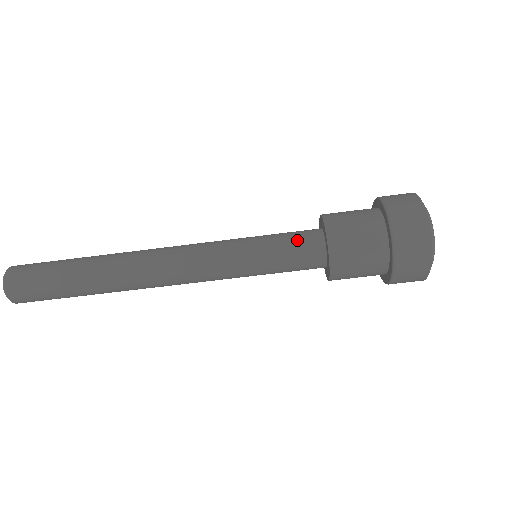
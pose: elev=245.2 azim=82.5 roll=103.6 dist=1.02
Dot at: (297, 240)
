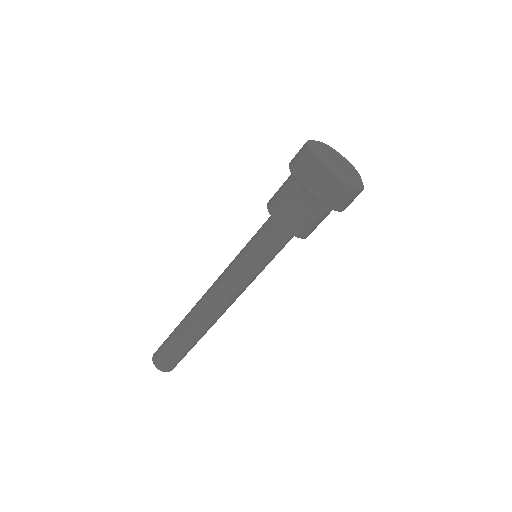
Dot at: (270, 239)
